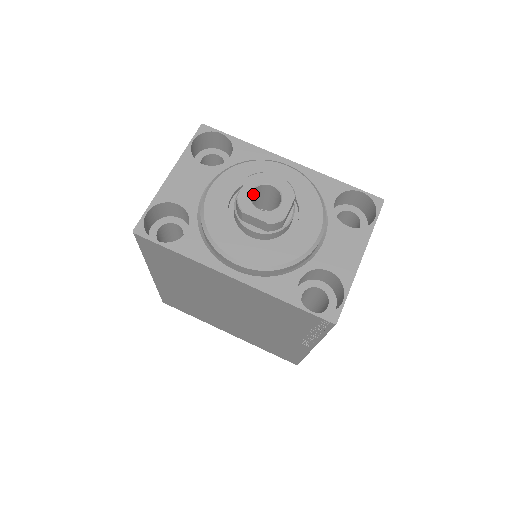
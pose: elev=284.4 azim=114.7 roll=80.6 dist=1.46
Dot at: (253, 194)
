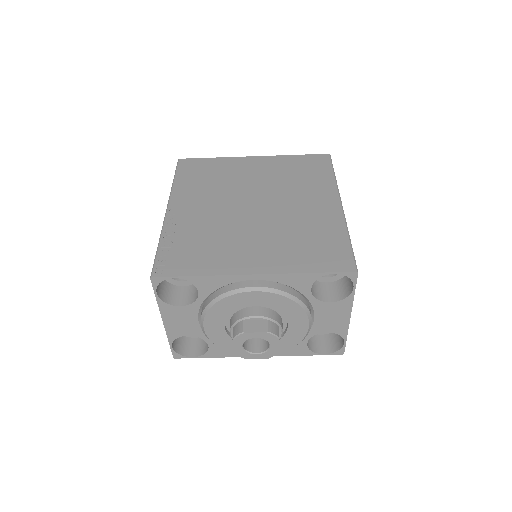
Dot at: occluded
